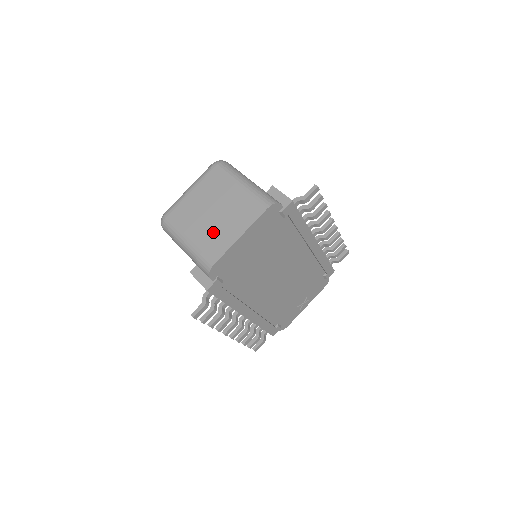
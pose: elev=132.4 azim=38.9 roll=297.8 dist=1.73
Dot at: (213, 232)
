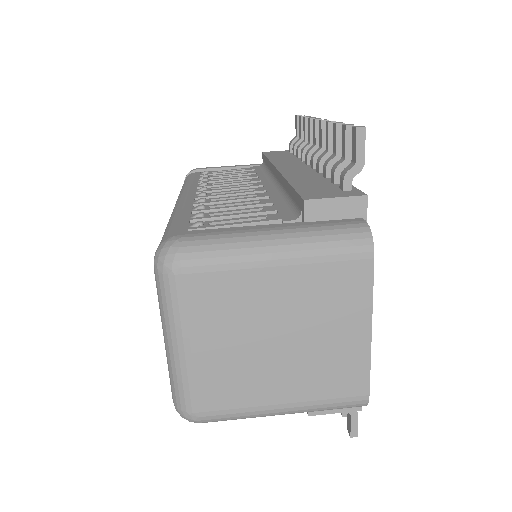
Dot at: (315, 364)
